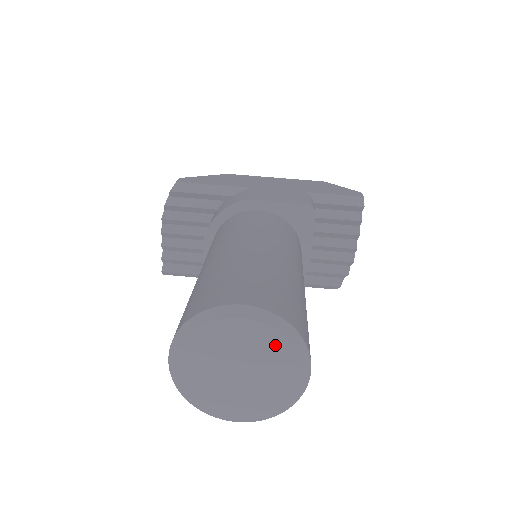
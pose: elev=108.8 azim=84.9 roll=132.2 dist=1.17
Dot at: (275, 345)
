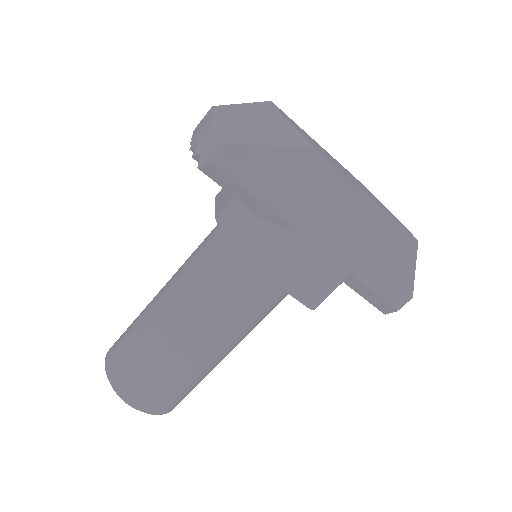
Dot at: occluded
